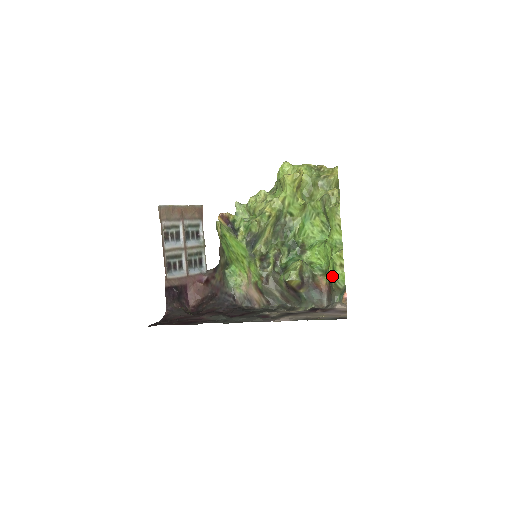
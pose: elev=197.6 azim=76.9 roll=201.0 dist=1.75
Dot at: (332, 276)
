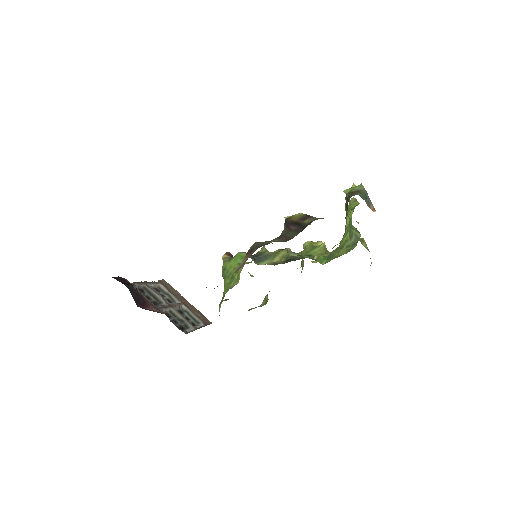
Dot at: (346, 196)
